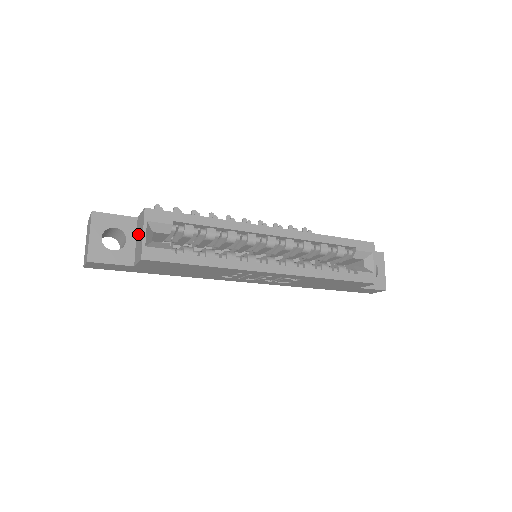
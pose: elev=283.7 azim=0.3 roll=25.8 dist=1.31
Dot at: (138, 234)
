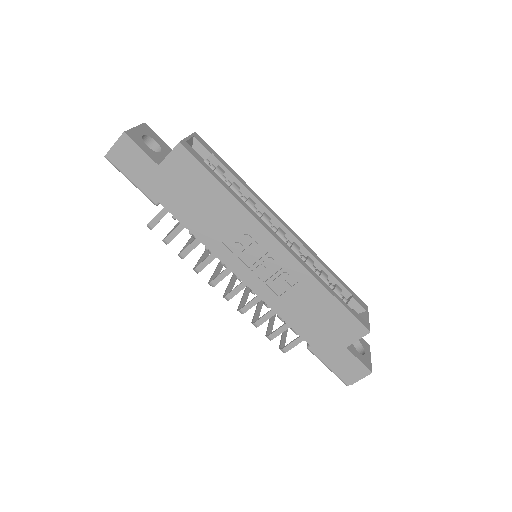
Dot at: occluded
